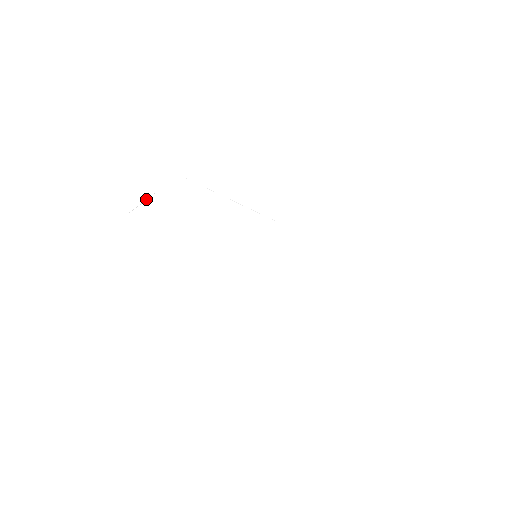
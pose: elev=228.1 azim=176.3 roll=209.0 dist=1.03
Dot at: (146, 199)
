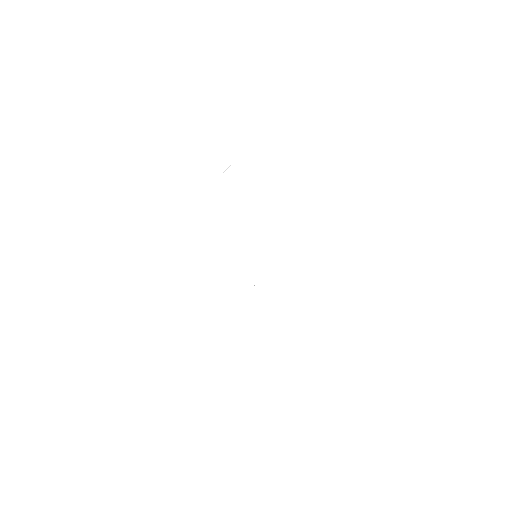
Dot at: occluded
